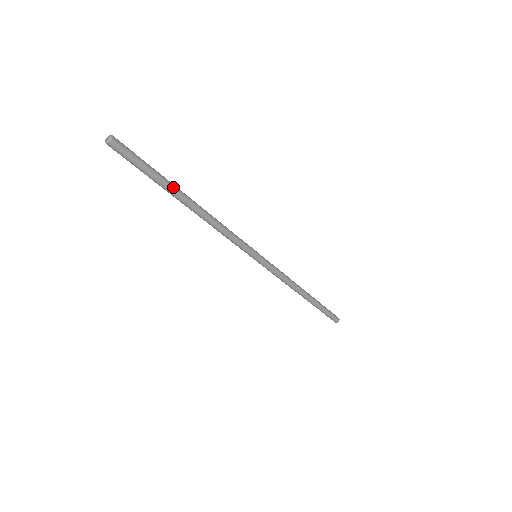
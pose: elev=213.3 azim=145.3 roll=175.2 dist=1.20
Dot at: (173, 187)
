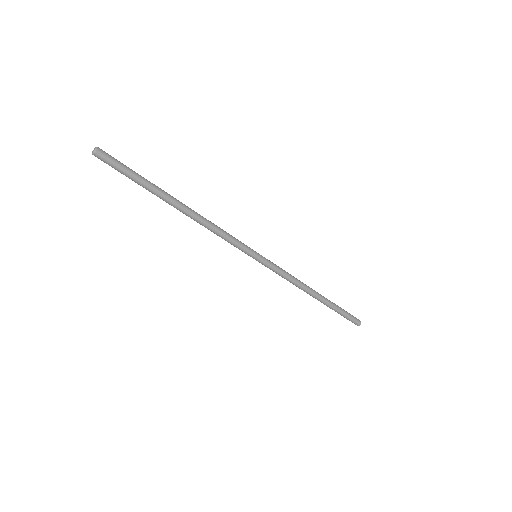
Dot at: (160, 191)
